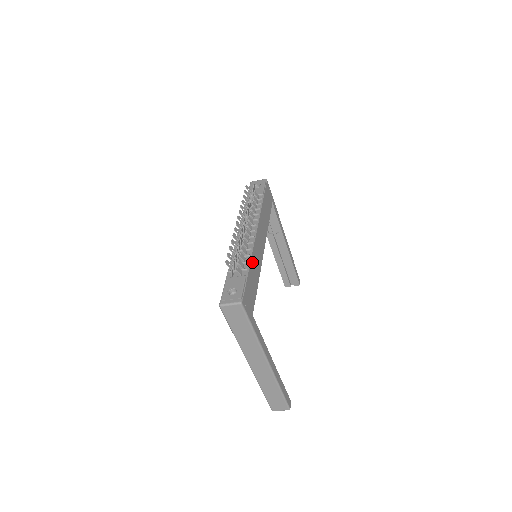
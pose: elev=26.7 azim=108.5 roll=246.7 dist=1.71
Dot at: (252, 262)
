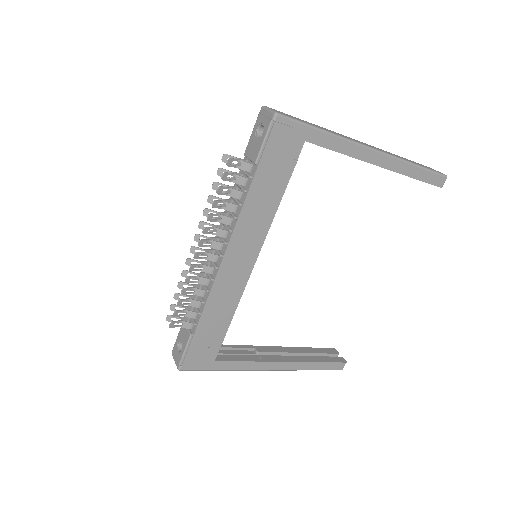
Dot at: (208, 309)
